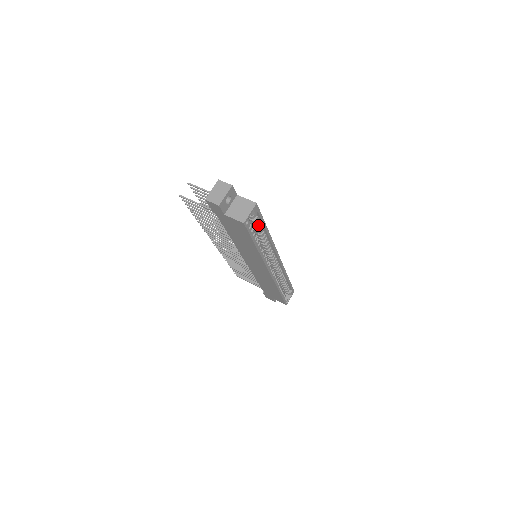
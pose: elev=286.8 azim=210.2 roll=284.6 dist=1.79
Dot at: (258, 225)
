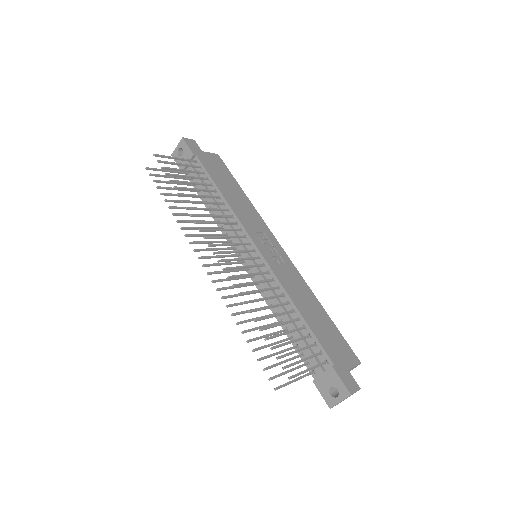
Dot at: occluded
